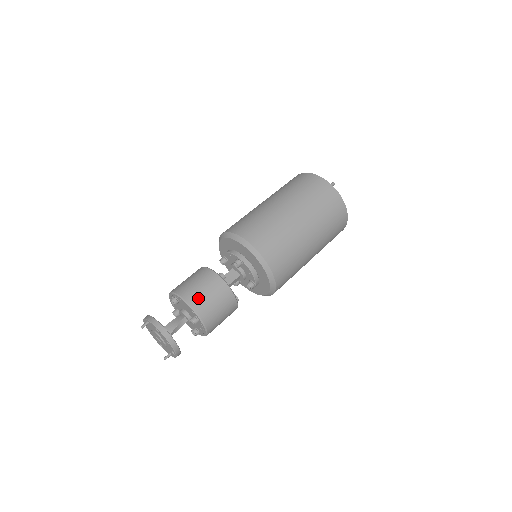
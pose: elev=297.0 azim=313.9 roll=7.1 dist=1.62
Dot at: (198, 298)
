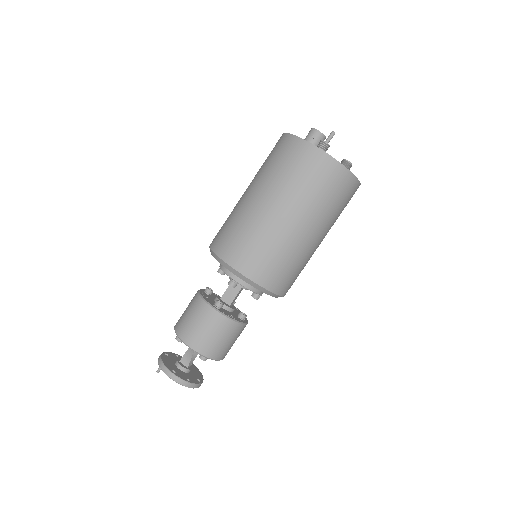
Dot at: (199, 340)
